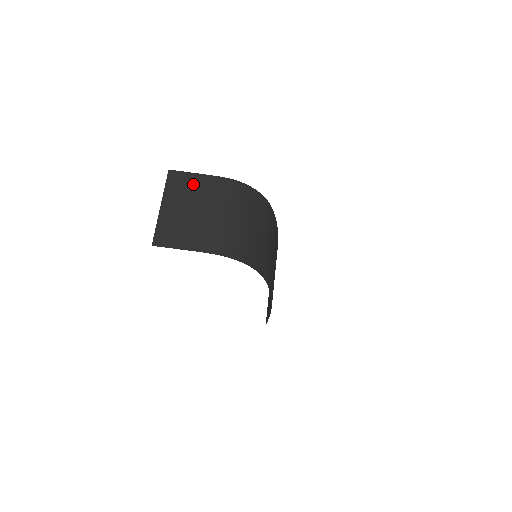
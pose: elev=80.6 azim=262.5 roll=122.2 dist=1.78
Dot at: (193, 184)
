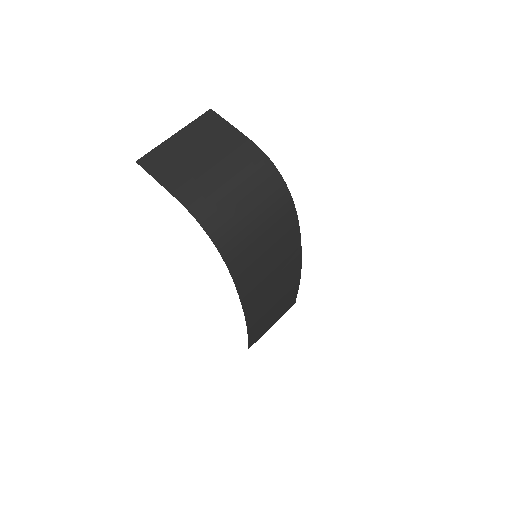
Dot at: (221, 133)
